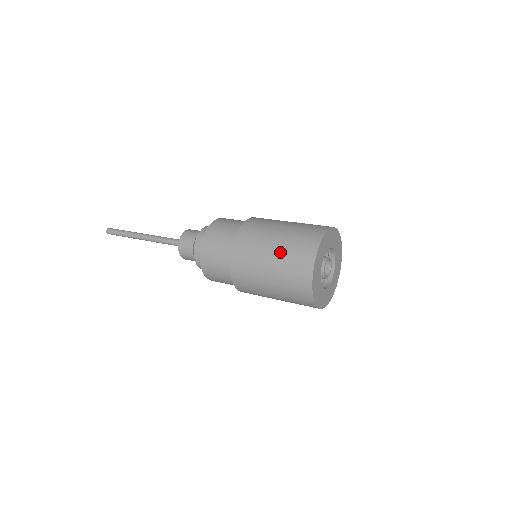
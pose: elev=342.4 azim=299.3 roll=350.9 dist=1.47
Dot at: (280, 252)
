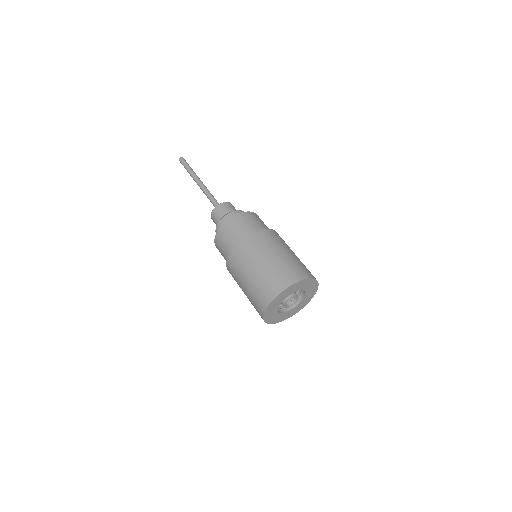
Dot at: (248, 292)
